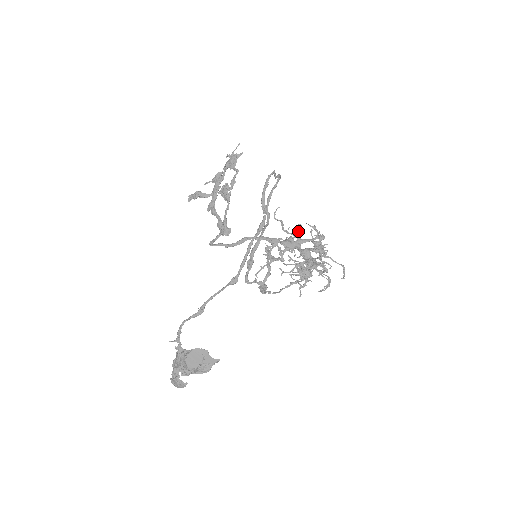
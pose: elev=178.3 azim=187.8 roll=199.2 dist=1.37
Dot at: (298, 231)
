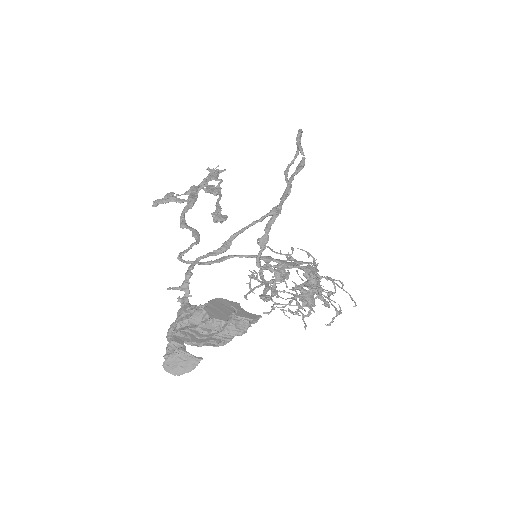
Dot at: occluded
